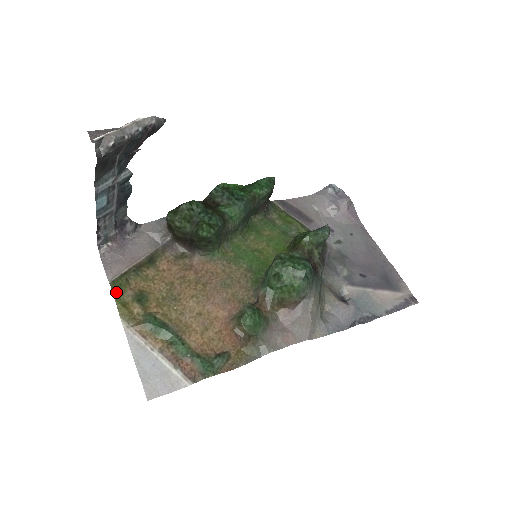
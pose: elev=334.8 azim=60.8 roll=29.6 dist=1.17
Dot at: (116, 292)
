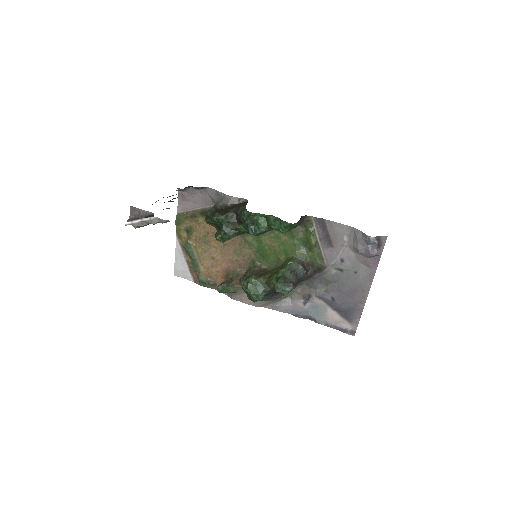
Dot at: (177, 223)
